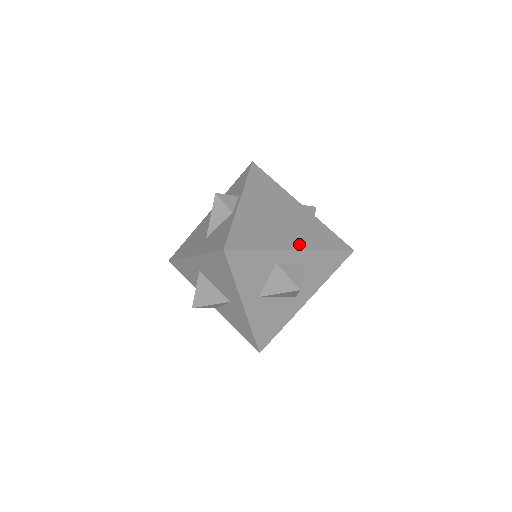
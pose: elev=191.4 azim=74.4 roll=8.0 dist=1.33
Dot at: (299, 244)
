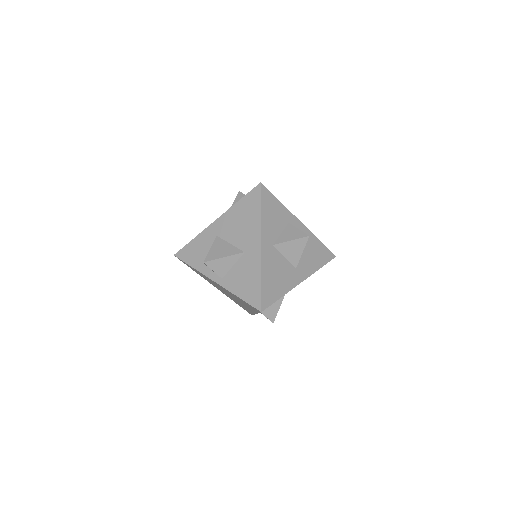
Dot at: occluded
